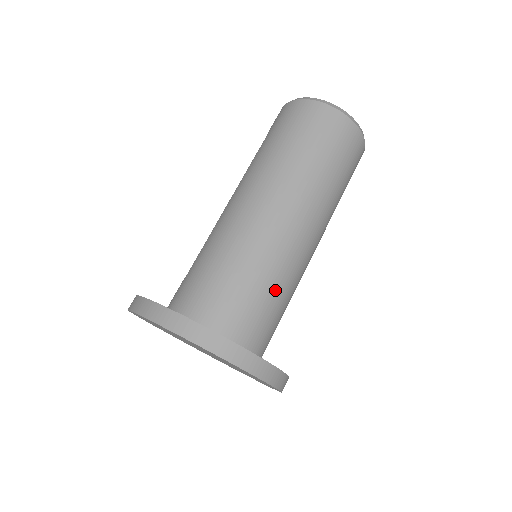
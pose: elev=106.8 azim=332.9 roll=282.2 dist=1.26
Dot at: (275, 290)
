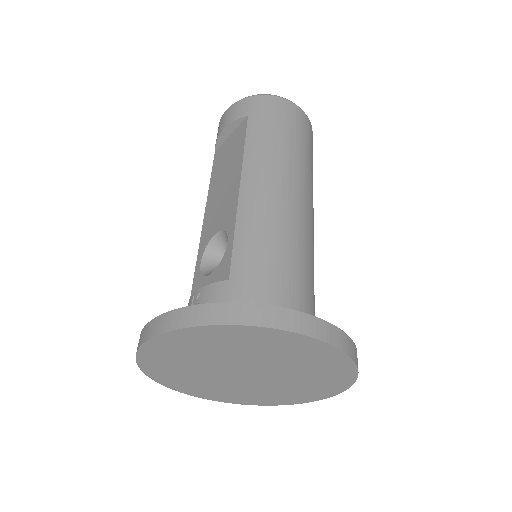
Dot at: occluded
